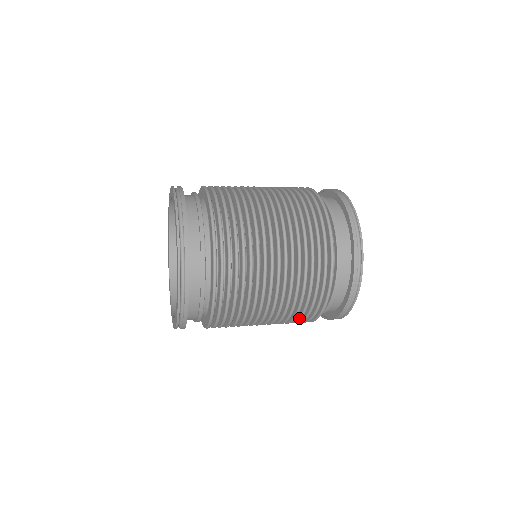
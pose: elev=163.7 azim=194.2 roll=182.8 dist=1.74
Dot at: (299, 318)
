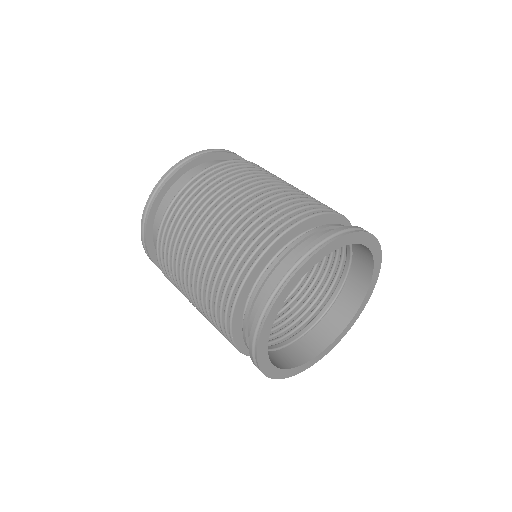
Dot at: (217, 289)
